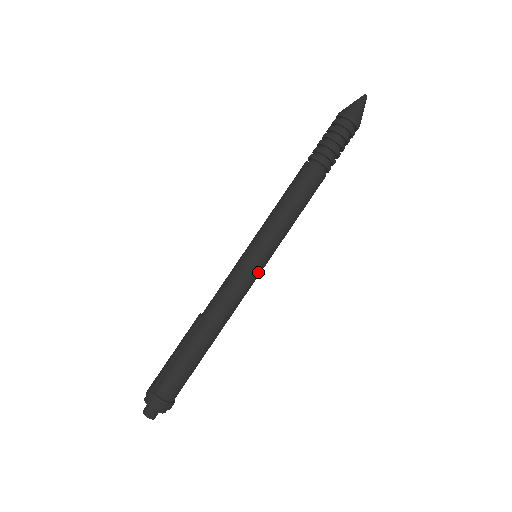
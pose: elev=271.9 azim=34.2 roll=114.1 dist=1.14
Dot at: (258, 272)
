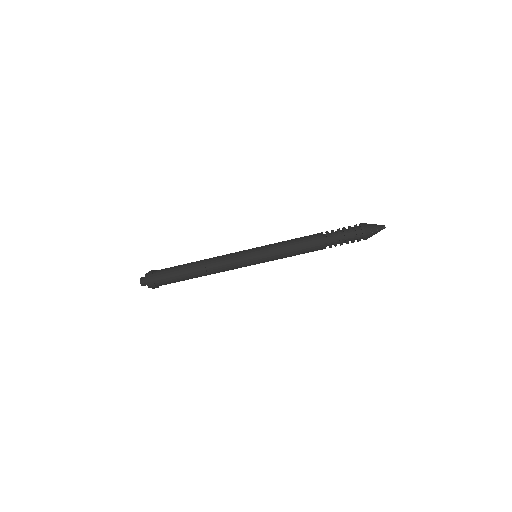
Dot at: occluded
